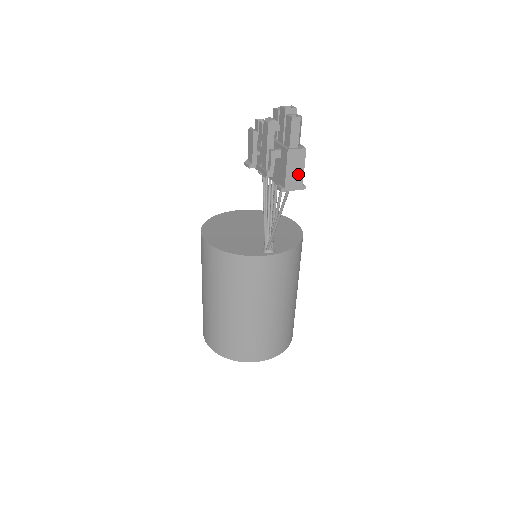
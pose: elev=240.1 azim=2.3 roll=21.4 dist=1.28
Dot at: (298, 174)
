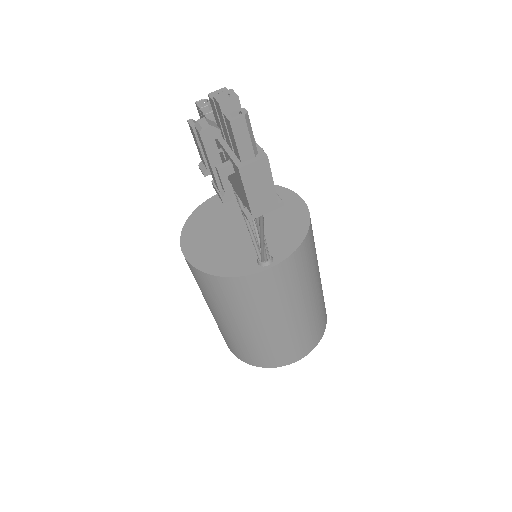
Dot at: (266, 192)
